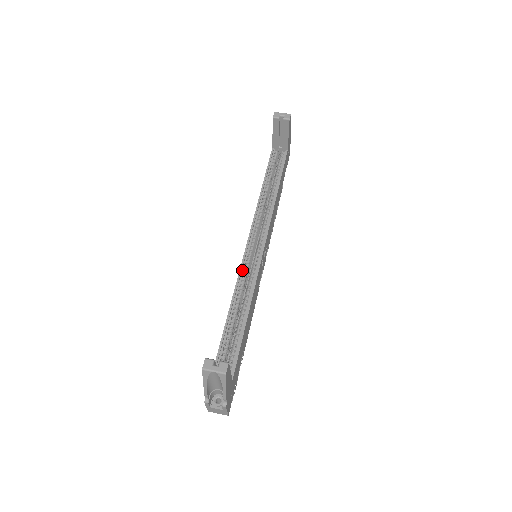
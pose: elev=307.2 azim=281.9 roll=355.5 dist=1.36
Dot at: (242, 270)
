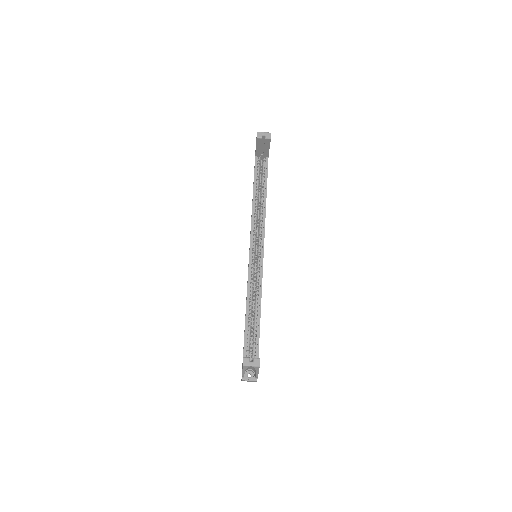
Dot at: (250, 274)
